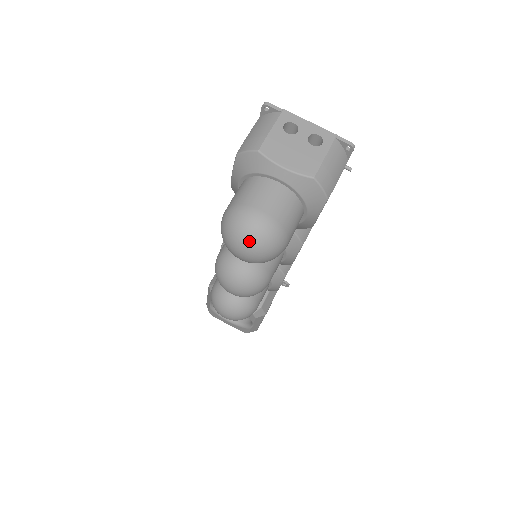
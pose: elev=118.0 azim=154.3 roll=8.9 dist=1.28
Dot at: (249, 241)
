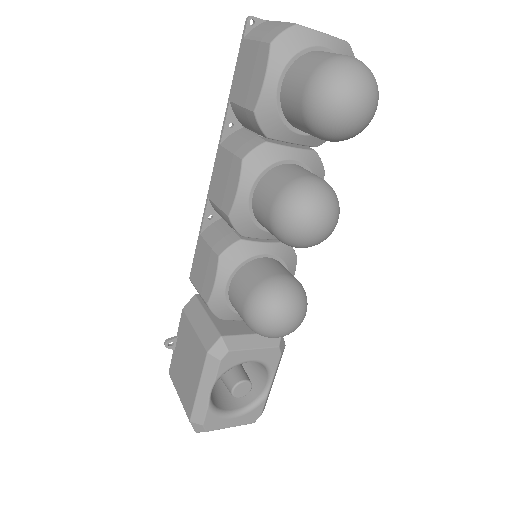
Dot at: (367, 78)
